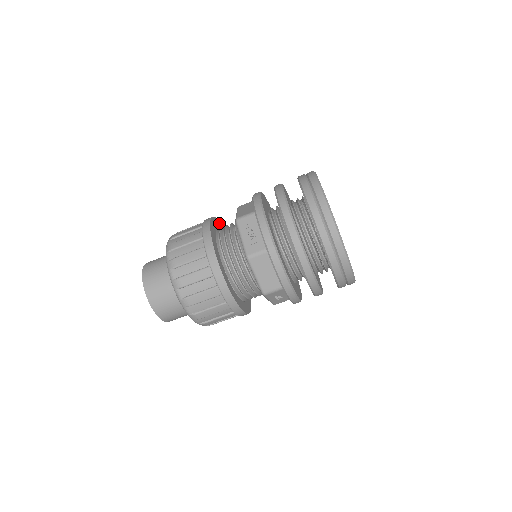
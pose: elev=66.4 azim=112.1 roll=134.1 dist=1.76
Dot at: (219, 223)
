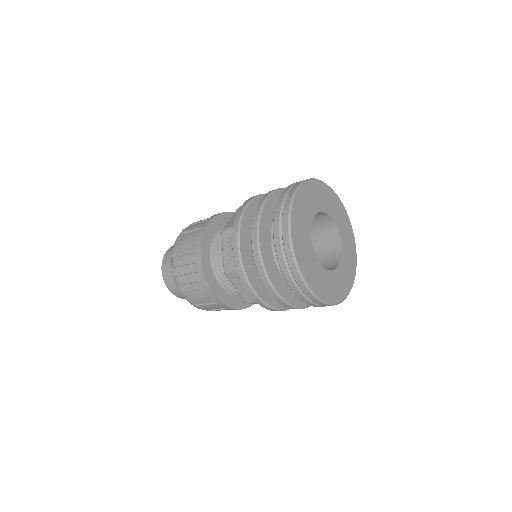
Dot at: (230, 216)
